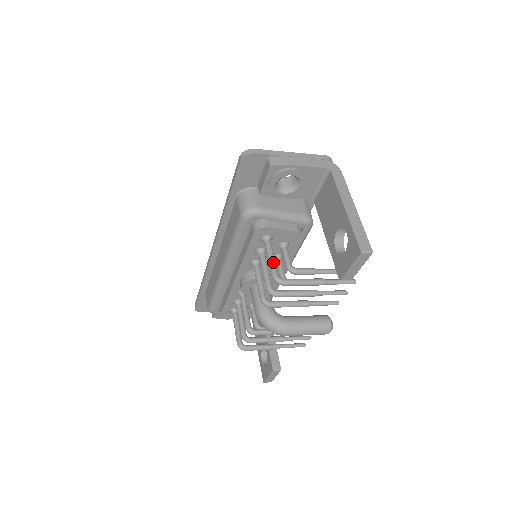
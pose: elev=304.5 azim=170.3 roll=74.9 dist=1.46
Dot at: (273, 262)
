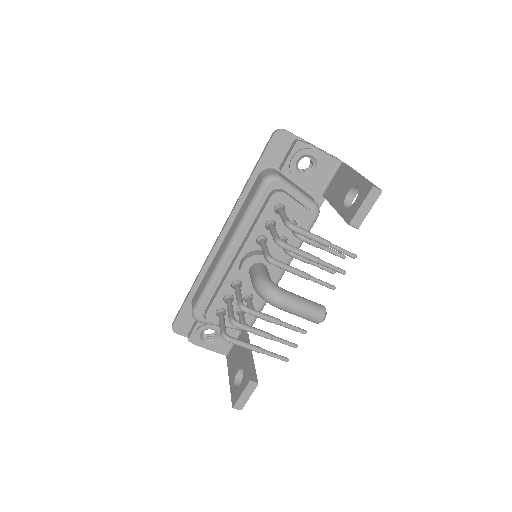
Dot at: (286, 215)
